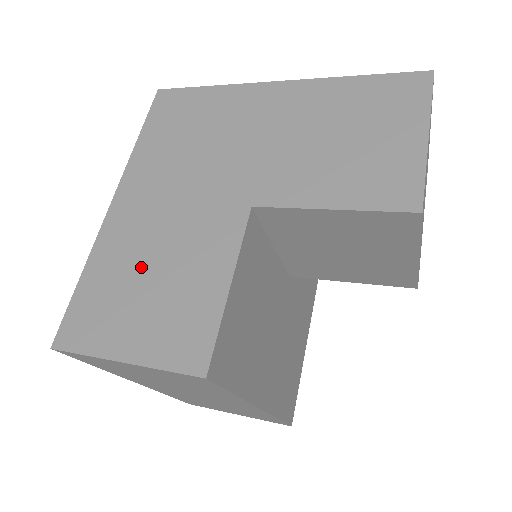
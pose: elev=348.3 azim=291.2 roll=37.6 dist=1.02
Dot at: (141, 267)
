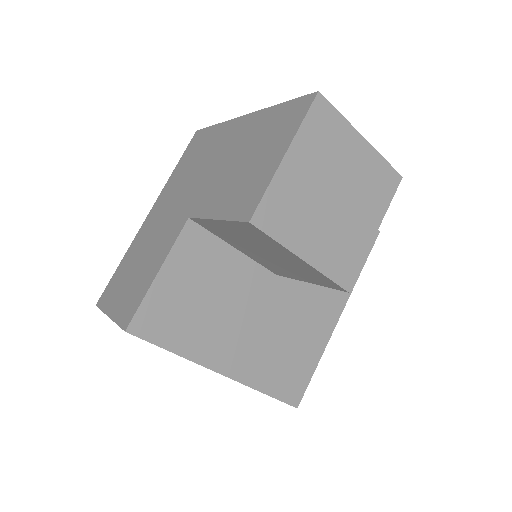
Dot at: (138, 258)
